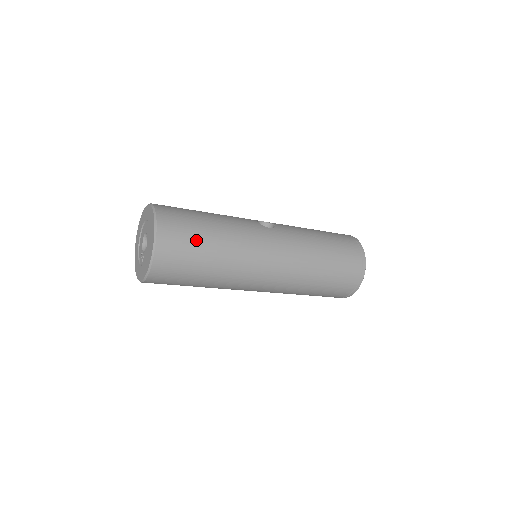
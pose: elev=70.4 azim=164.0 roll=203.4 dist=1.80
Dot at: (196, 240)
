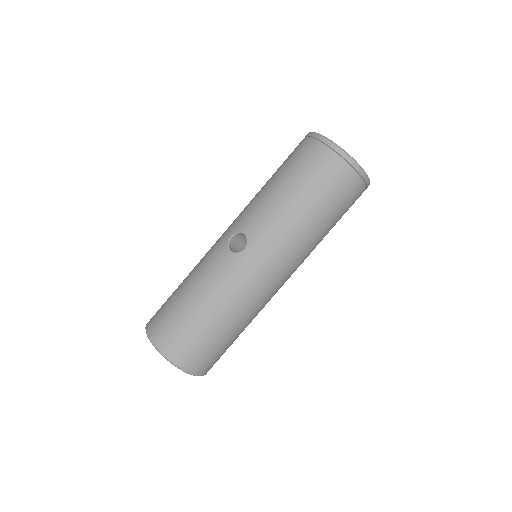
Dot at: (207, 338)
